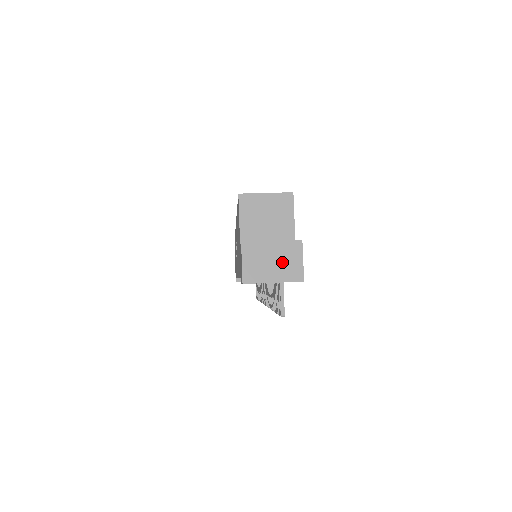
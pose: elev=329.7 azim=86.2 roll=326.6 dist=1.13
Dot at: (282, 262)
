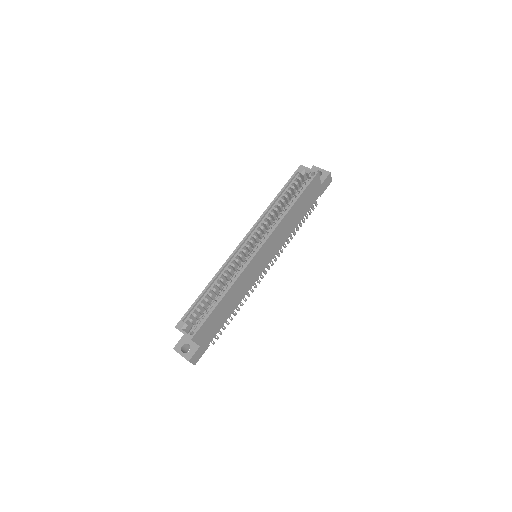
Dot at: occluded
